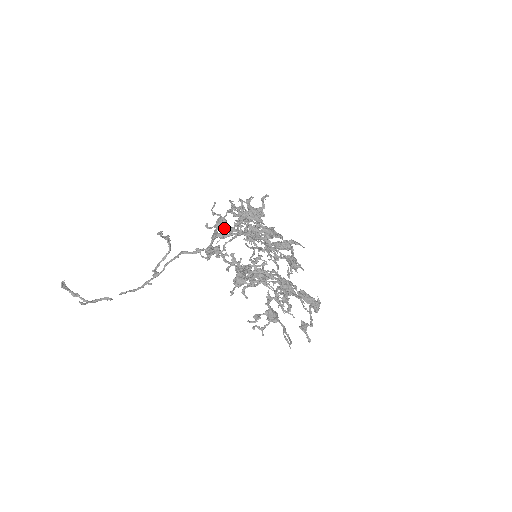
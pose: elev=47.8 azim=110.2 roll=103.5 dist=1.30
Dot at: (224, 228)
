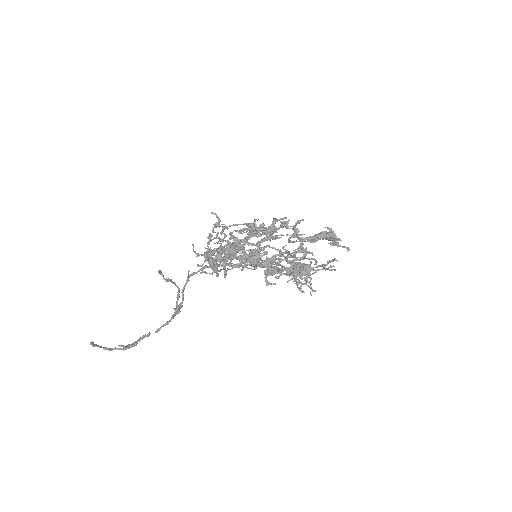
Dot at: occluded
